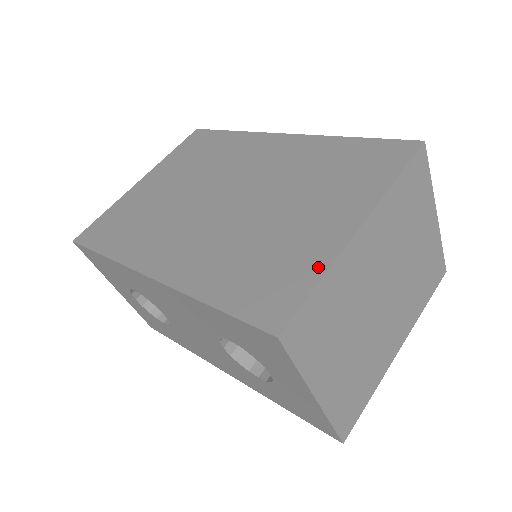
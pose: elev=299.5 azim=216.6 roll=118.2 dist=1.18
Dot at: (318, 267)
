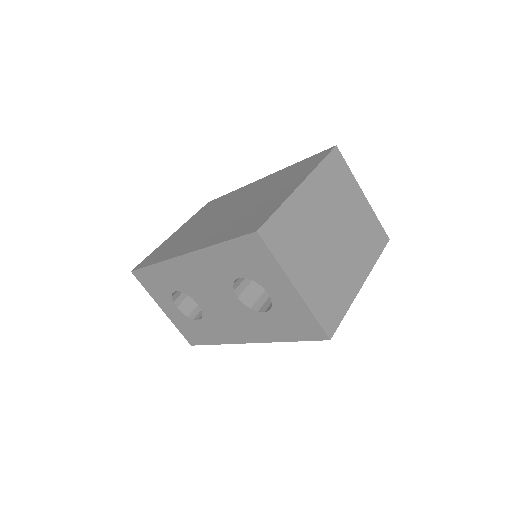
Dot at: (278, 204)
